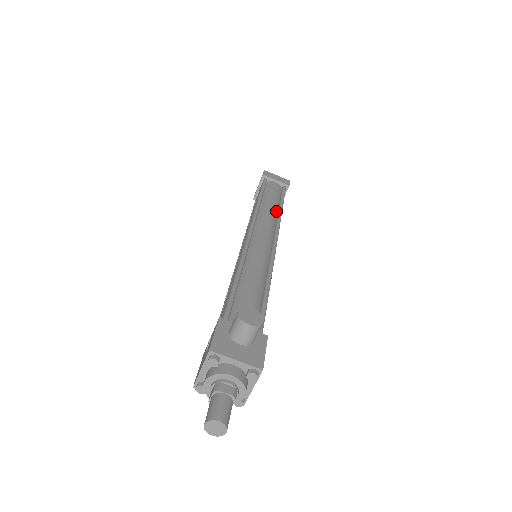
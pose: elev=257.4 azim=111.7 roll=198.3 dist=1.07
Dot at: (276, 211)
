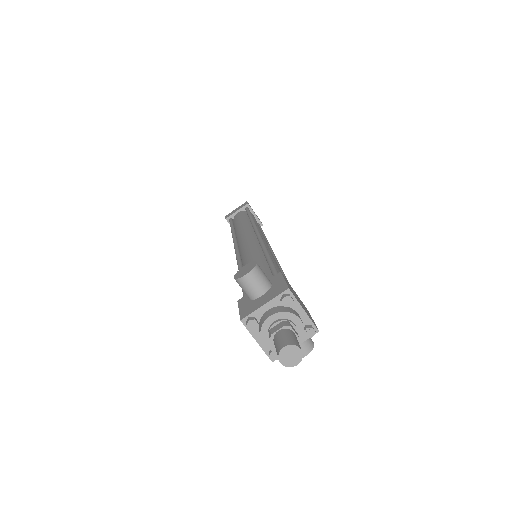
Dot at: (249, 223)
